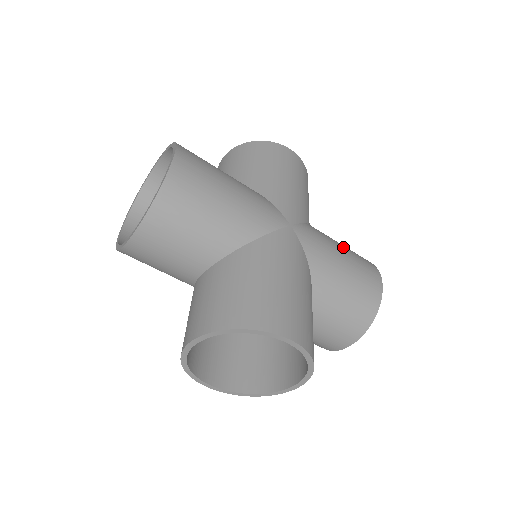
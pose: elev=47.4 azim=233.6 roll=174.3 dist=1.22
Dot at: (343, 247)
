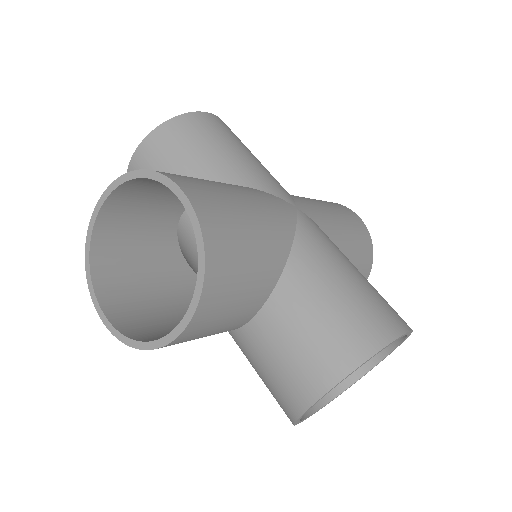
Dot at: (321, 201)
